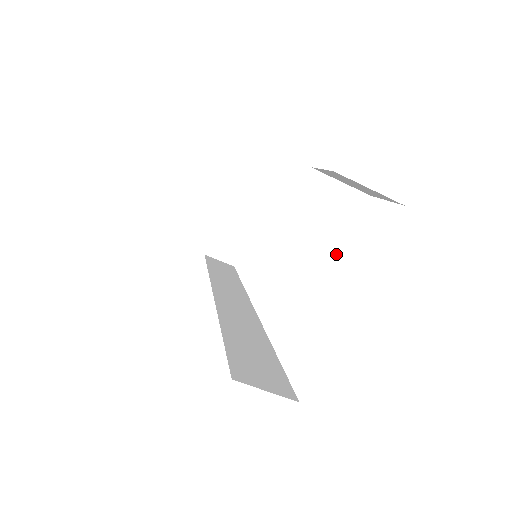
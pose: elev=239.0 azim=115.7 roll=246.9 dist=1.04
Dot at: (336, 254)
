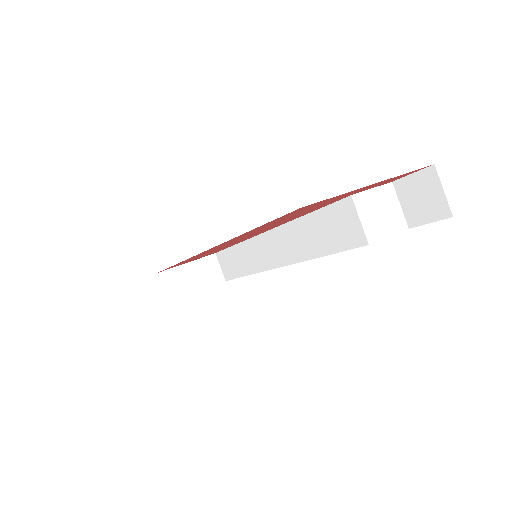
Dot at: (372, 239)
